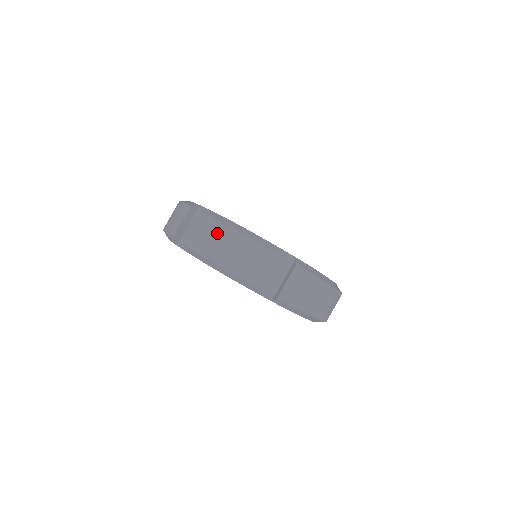
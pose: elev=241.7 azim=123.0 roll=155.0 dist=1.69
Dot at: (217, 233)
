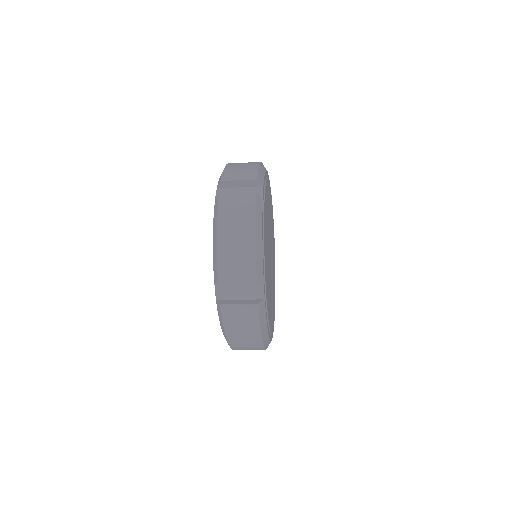
Dot at: (249, 328)
